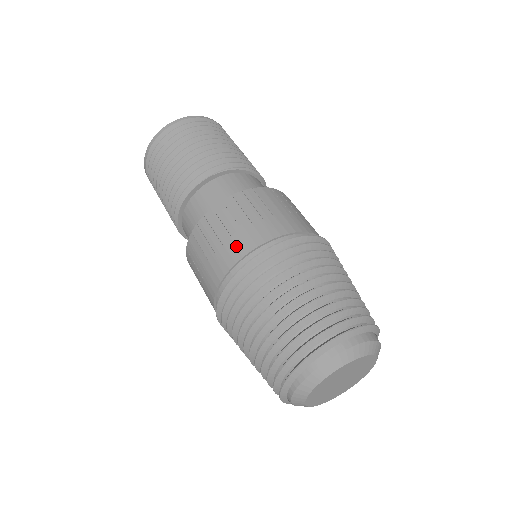
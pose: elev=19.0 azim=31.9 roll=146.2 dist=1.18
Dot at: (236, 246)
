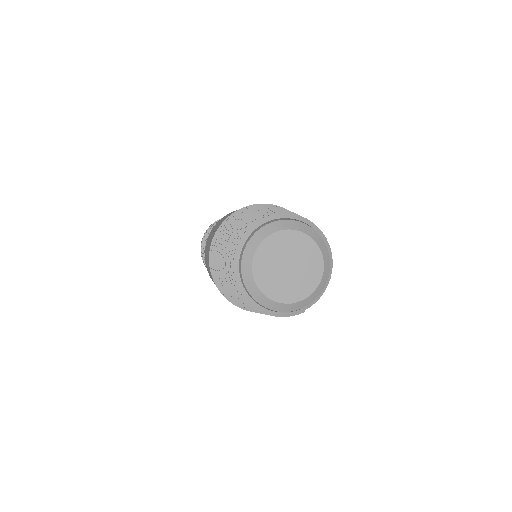
Dot at: occluded
